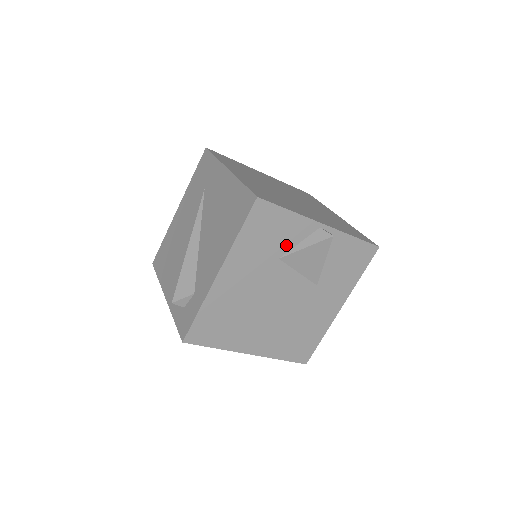
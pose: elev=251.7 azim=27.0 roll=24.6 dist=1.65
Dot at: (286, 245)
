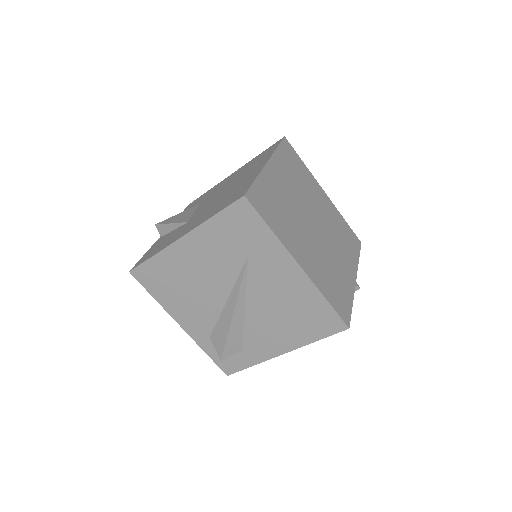
Dot at: occluded
